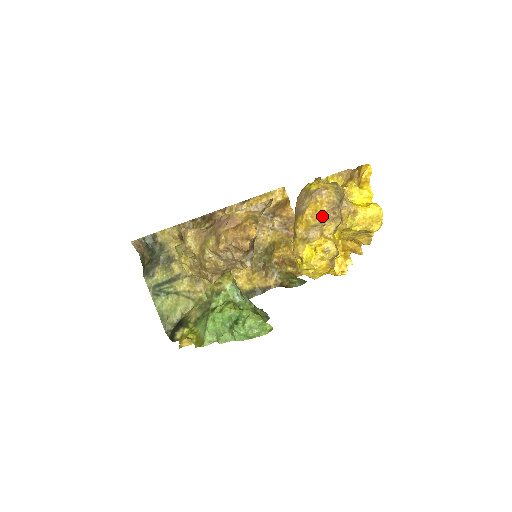
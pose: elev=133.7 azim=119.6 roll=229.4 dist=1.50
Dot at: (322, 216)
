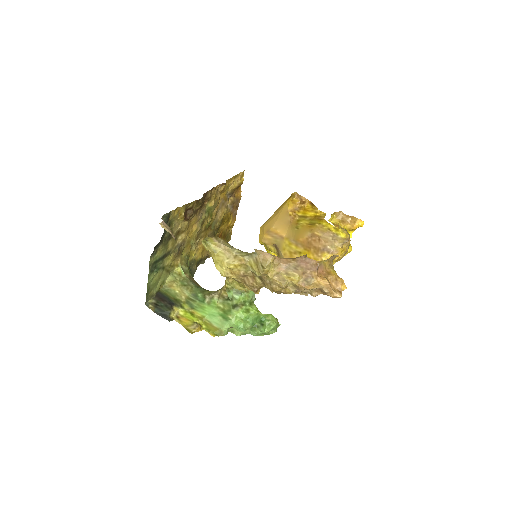
Dot at: occluded
